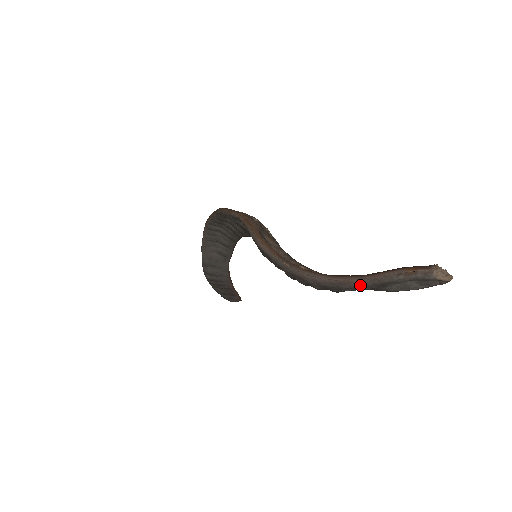
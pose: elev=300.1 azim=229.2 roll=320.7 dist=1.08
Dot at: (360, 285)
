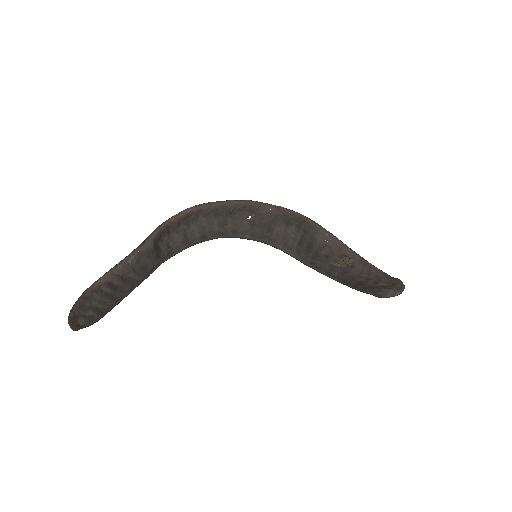
Dot at: (392, 281)
